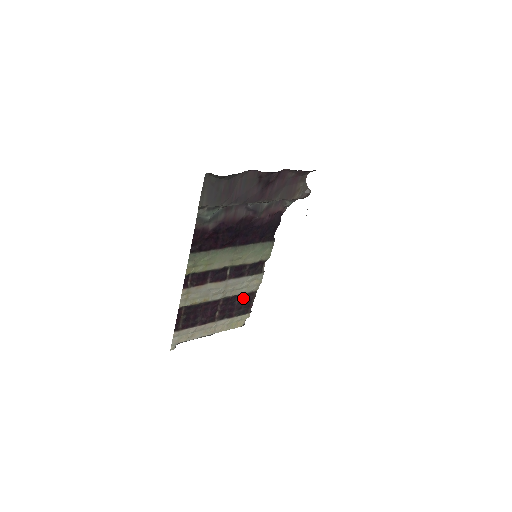
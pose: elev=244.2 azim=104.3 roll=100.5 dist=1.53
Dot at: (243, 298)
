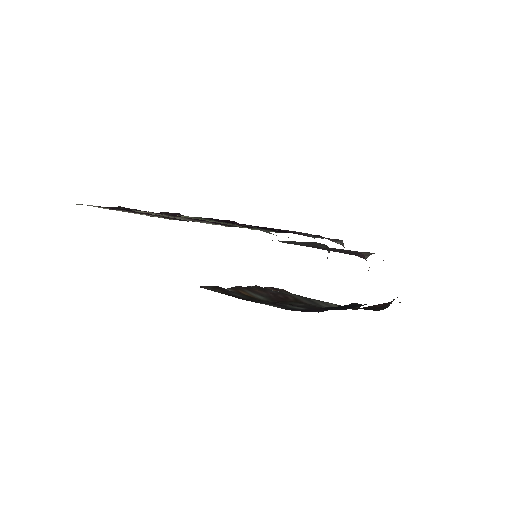
Dot at: occluded
